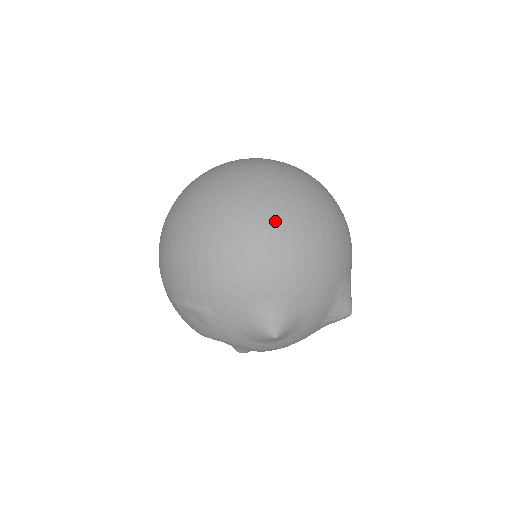
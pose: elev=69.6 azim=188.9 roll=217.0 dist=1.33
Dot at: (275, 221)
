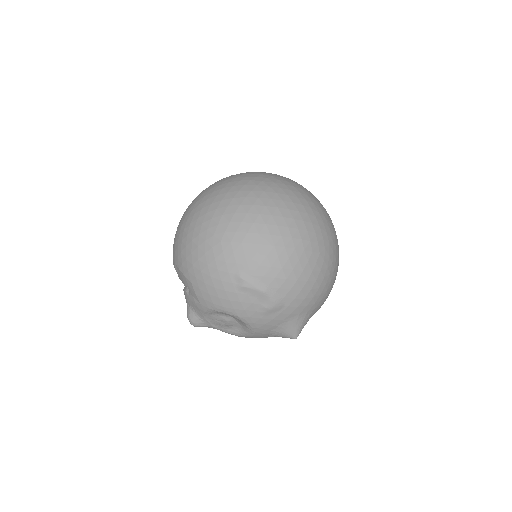
Dot at: occluded
